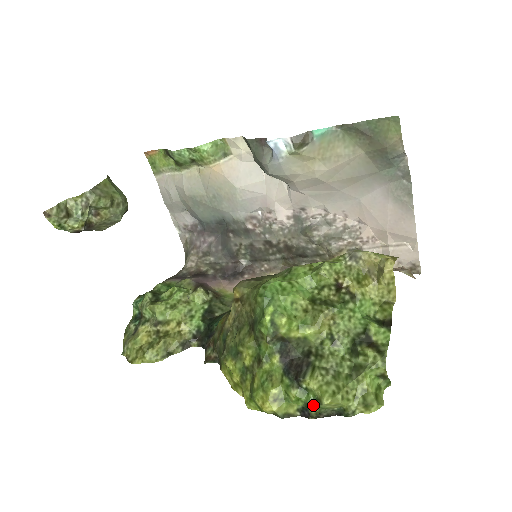
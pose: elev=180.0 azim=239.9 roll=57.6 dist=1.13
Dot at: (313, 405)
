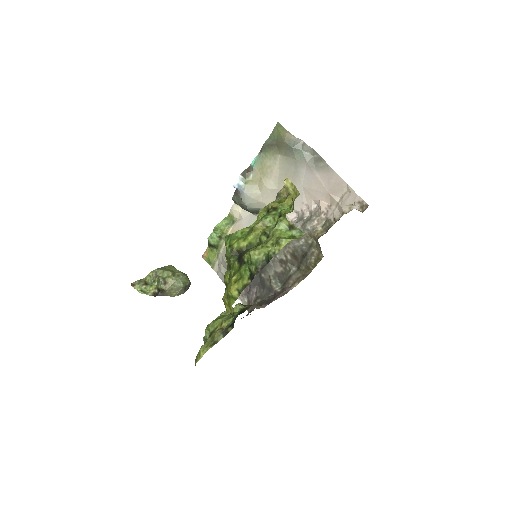
Dot at: (251, 265)
